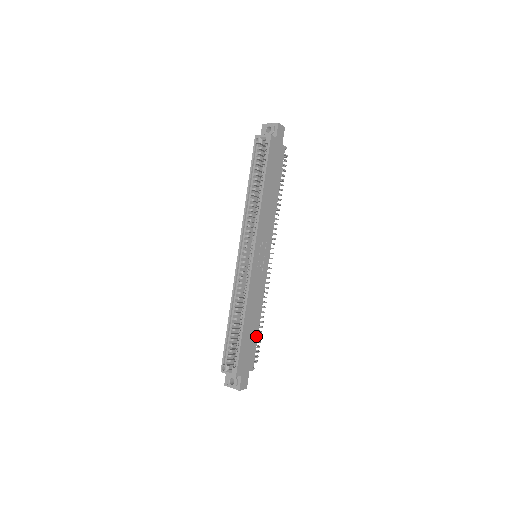
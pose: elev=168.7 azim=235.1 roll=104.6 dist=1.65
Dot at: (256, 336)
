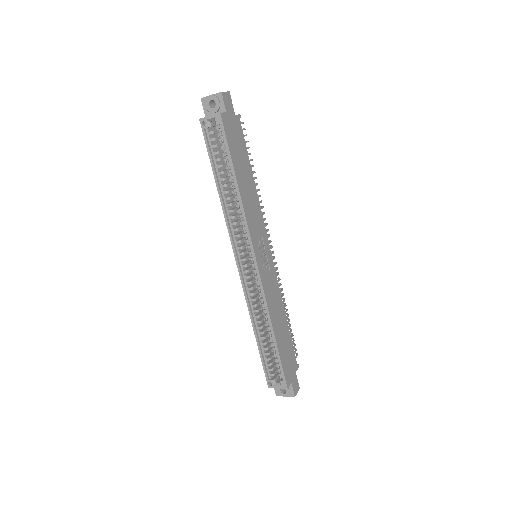
Dot at: (289, 336)
